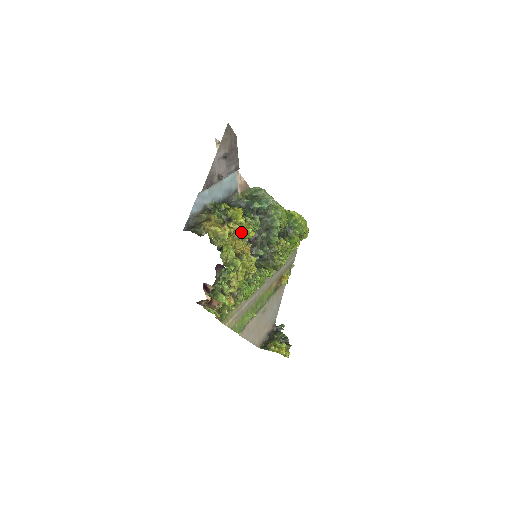
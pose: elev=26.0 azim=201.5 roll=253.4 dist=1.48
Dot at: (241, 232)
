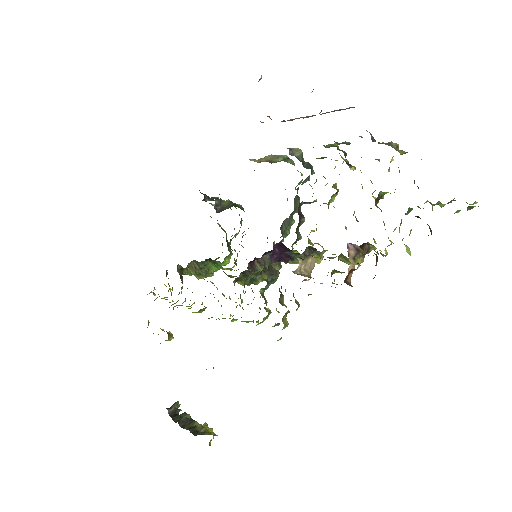
Dot at: occluded
